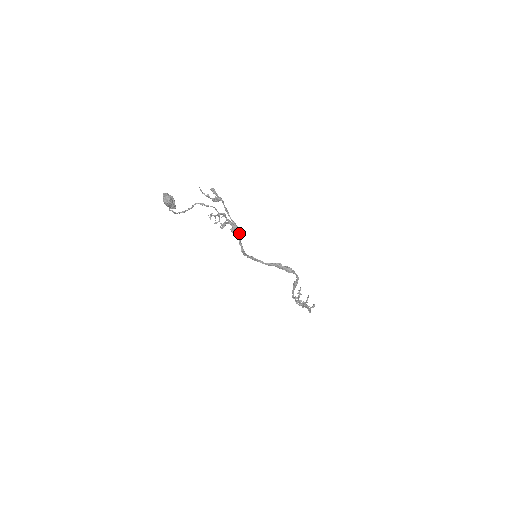
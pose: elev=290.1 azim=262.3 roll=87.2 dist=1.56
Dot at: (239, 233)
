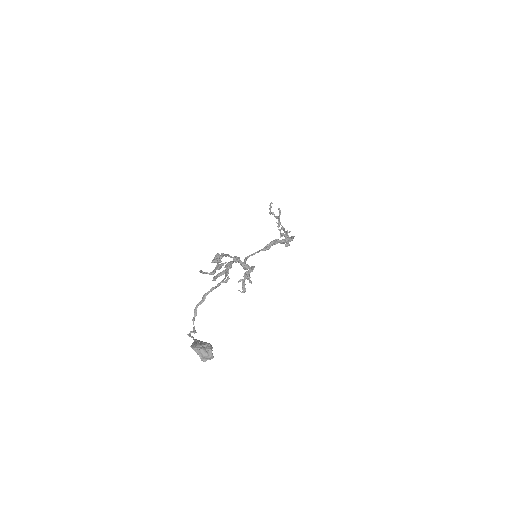
Dot at: (249, 268)
